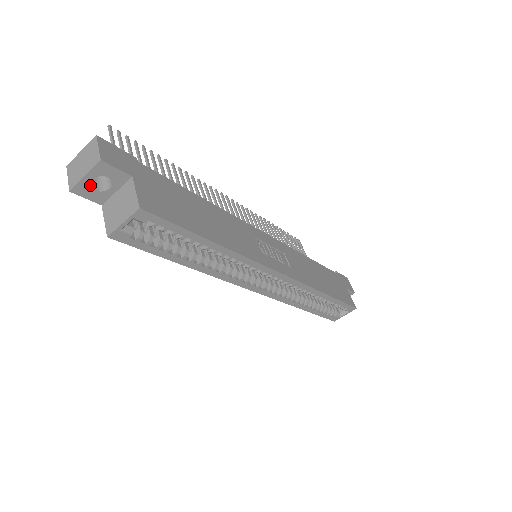
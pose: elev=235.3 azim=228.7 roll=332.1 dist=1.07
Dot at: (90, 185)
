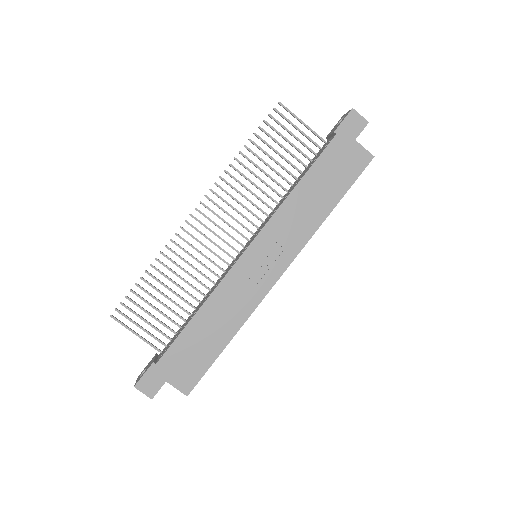
Dot at: occluded
